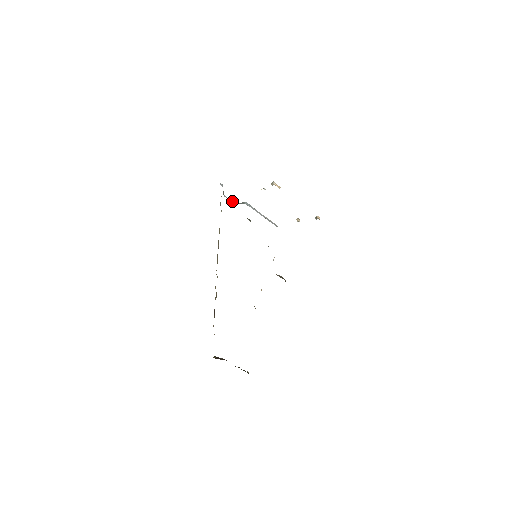
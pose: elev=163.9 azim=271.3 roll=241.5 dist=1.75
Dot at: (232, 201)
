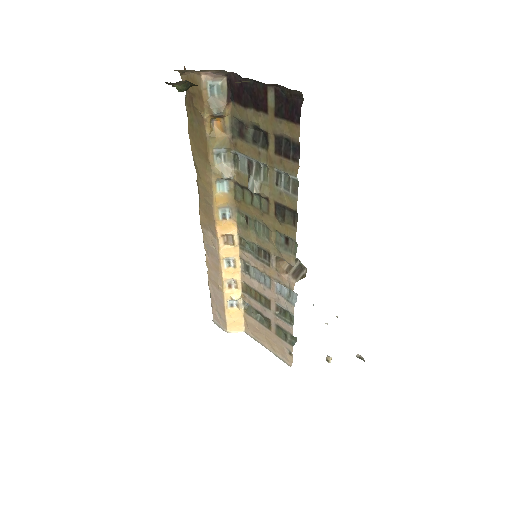
Dot at: occluded
